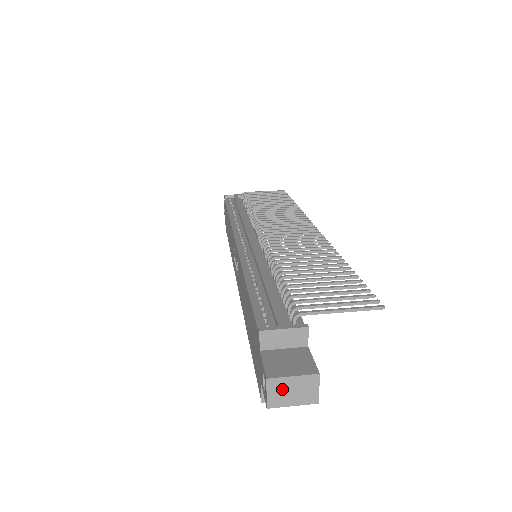
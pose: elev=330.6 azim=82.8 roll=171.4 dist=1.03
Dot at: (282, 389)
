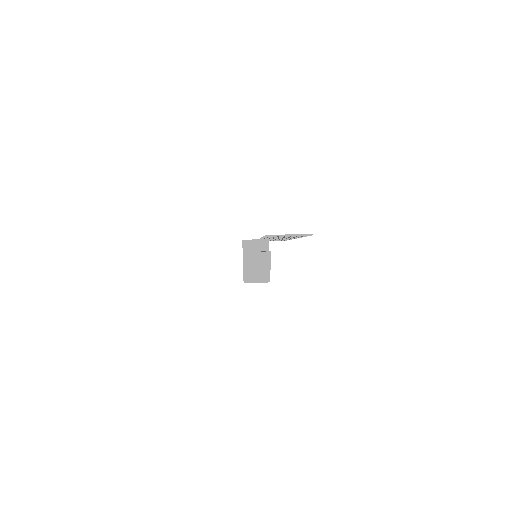
Dot at: (251, 259)
